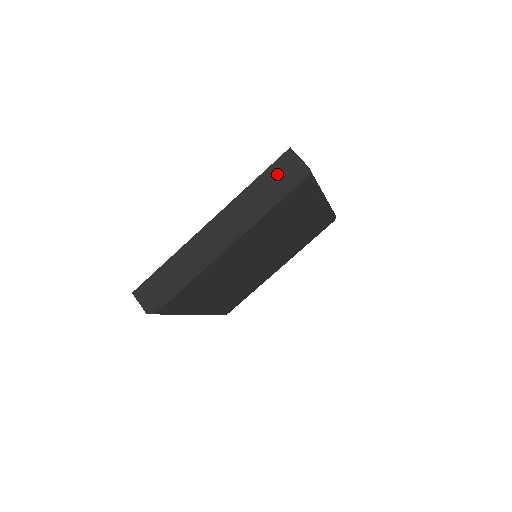
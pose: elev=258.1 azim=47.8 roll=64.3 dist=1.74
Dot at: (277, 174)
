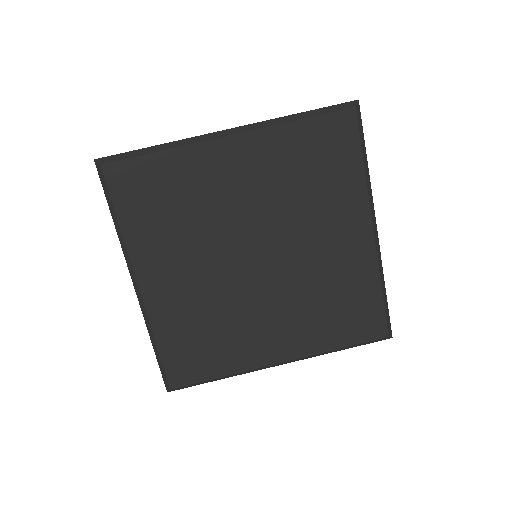
Dot at: occluded
